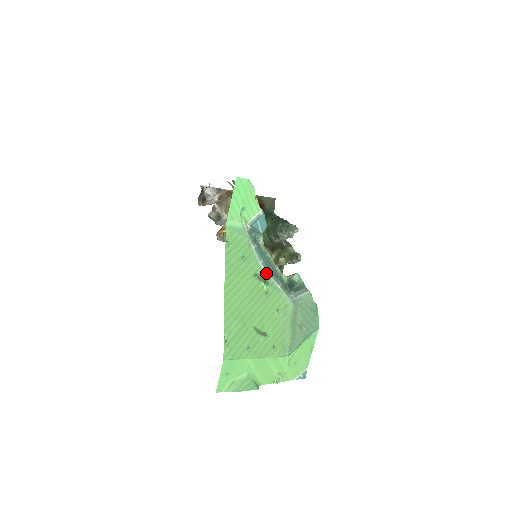
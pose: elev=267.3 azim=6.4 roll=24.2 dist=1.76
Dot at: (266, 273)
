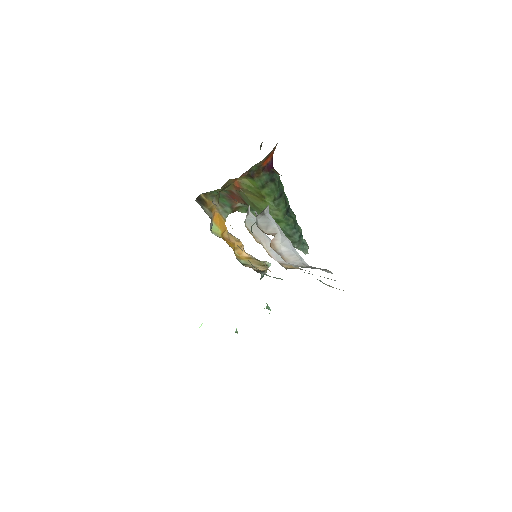
Dot at: occluded
